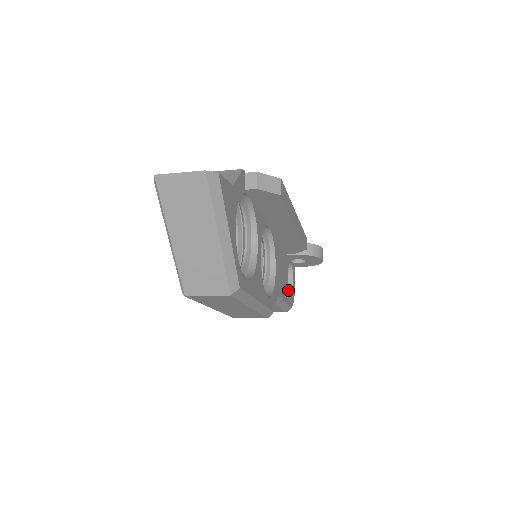
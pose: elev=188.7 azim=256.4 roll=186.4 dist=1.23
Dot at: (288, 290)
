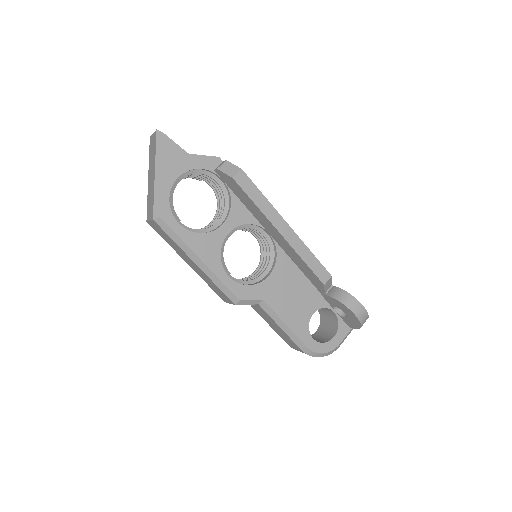
Dot at: (307, 326)
